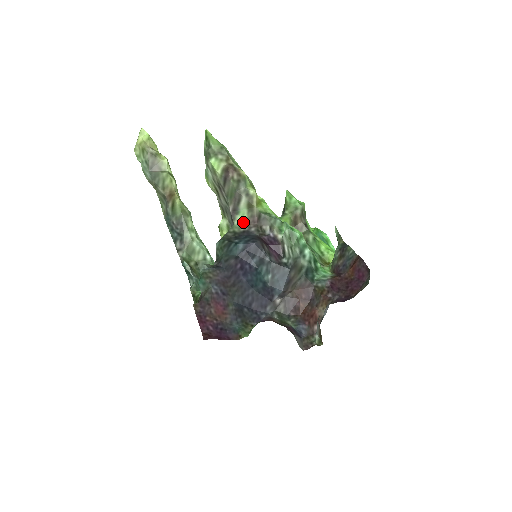
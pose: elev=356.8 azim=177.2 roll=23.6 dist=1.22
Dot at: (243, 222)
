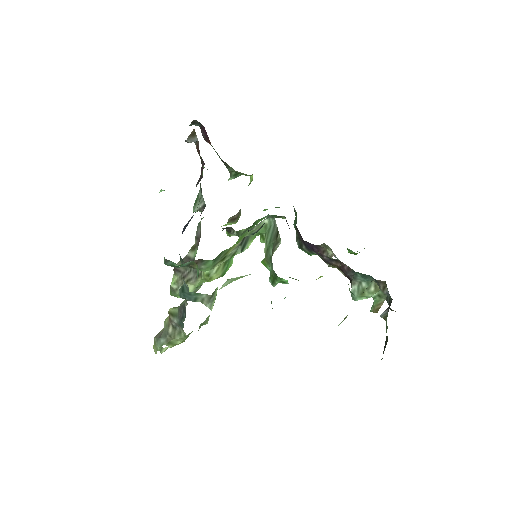
Dot at: occluded
